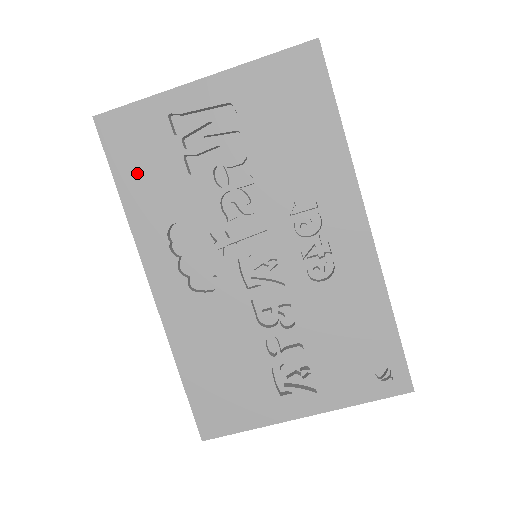
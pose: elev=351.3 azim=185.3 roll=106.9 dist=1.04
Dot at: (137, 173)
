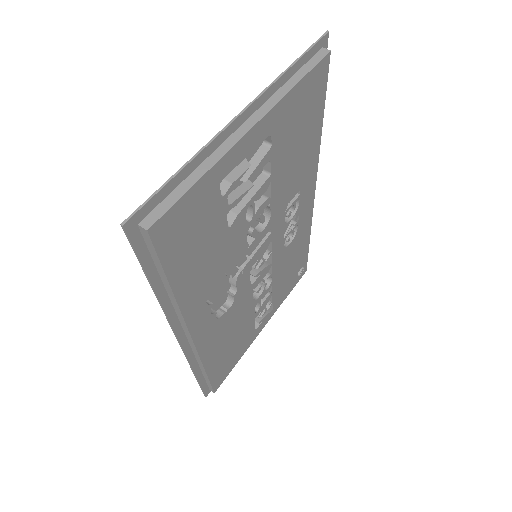
Dot at: (185, 260)
